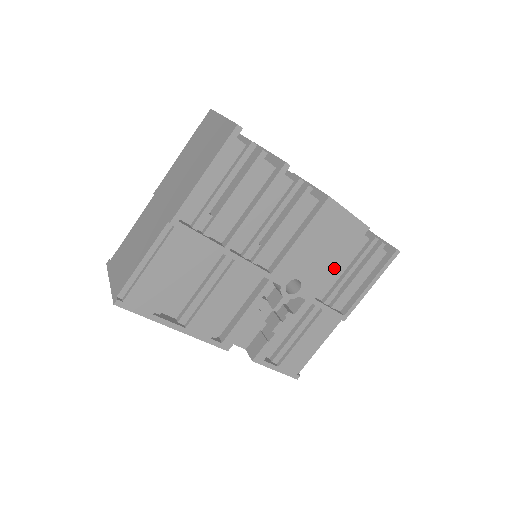
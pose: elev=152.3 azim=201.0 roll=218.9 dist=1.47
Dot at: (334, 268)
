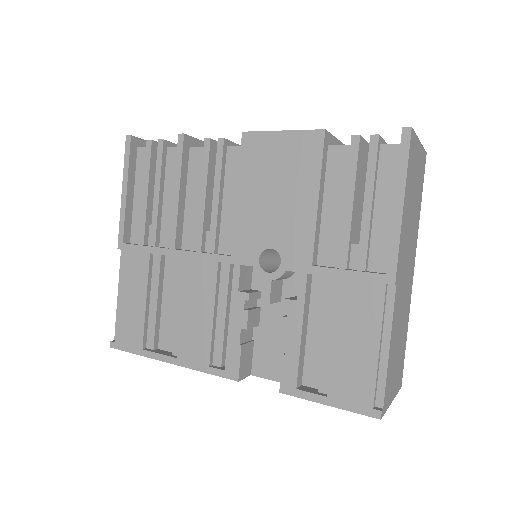
Dot at: (311, 209)
